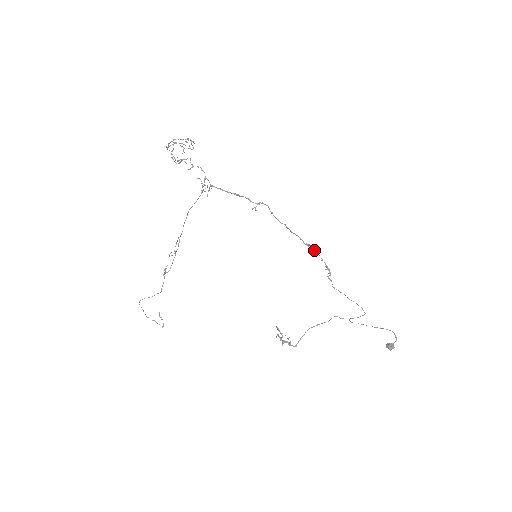
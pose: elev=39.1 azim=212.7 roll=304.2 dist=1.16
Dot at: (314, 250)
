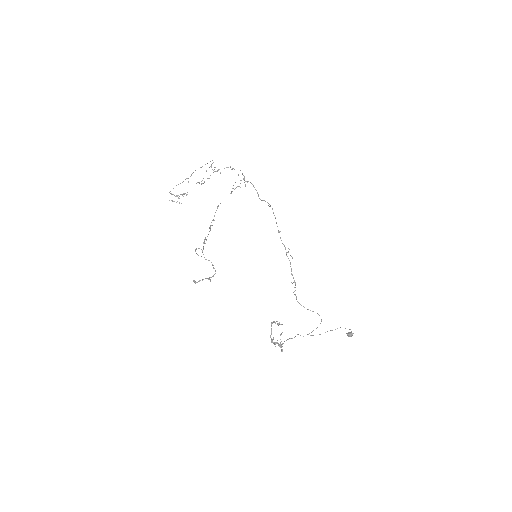
Dot at: (289, 260)
